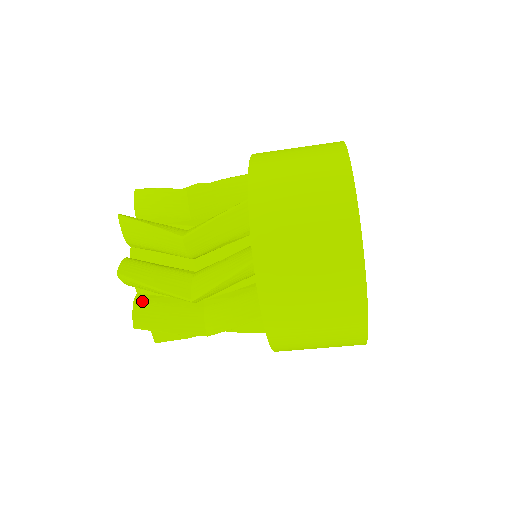
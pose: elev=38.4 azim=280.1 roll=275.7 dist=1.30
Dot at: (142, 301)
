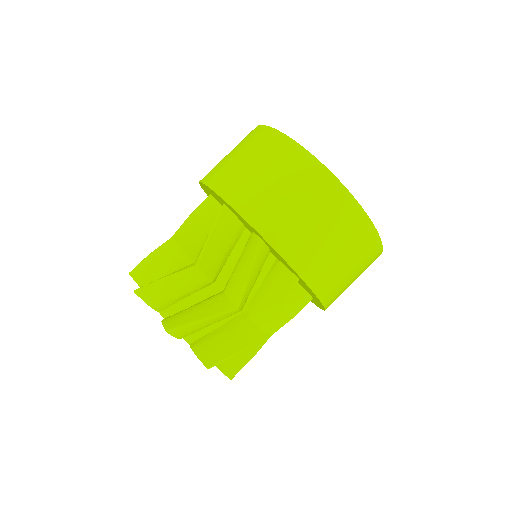
Dot at: (169, 317)
